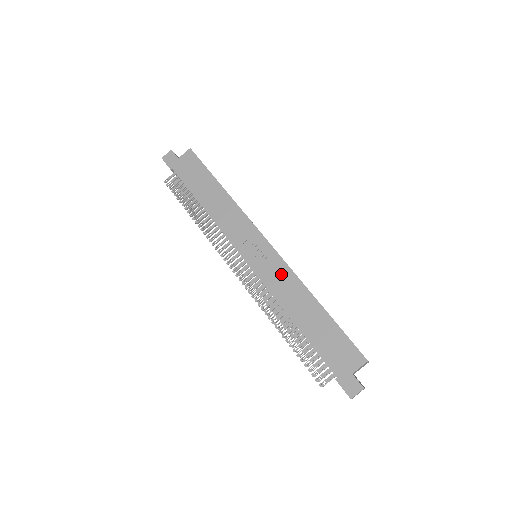
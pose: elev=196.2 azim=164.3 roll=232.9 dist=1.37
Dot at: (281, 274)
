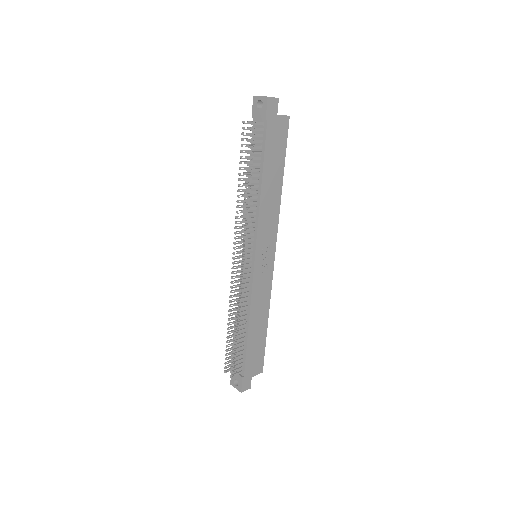
Dot at: (265, 288)
